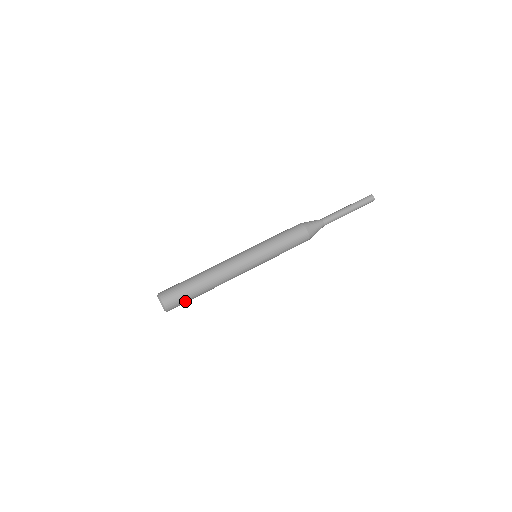
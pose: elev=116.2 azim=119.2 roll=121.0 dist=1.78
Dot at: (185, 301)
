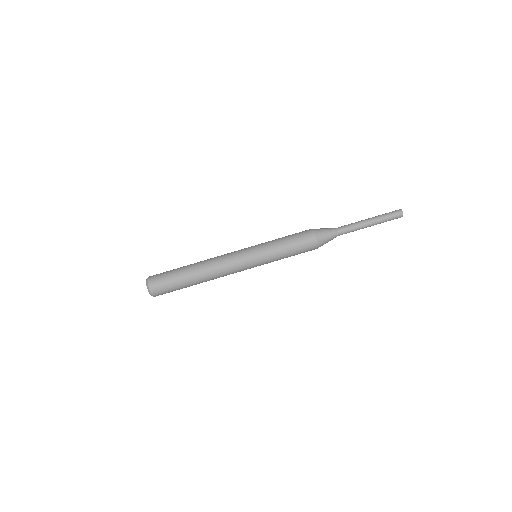
Dot at: occluded
